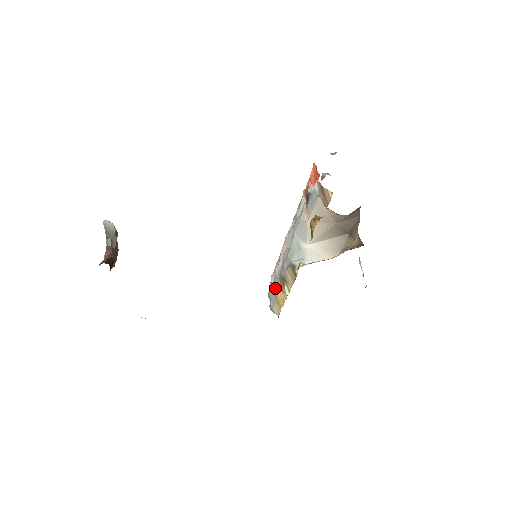
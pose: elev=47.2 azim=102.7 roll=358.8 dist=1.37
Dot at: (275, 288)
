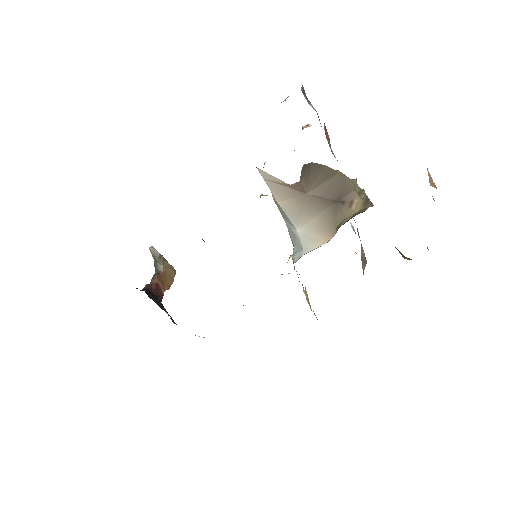
Dot at: occluded
